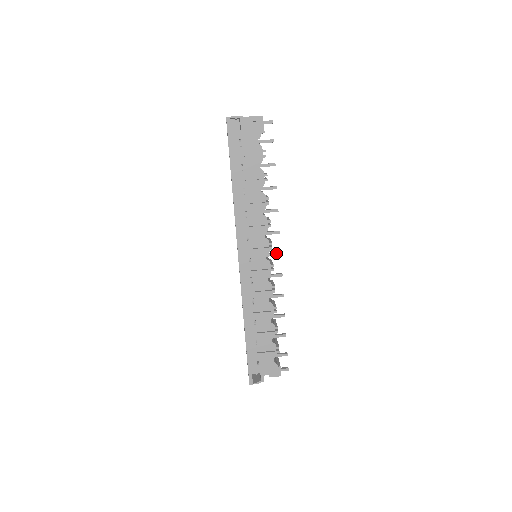
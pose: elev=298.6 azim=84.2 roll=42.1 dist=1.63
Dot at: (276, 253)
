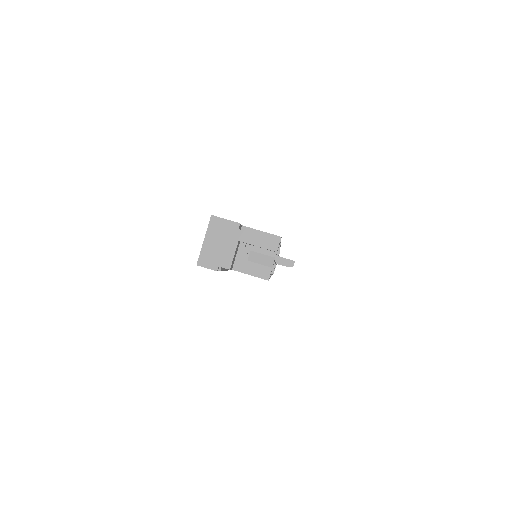
Dot at: occluded
